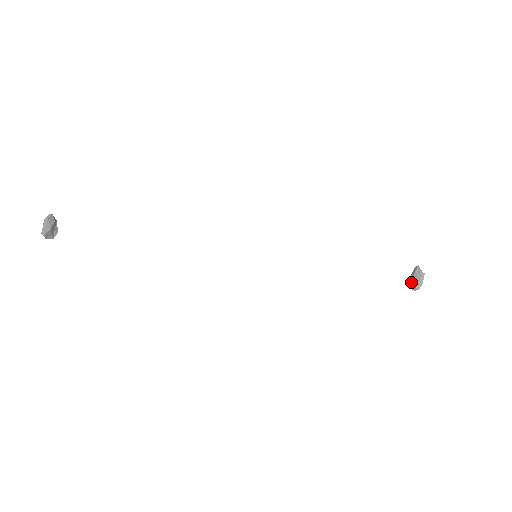
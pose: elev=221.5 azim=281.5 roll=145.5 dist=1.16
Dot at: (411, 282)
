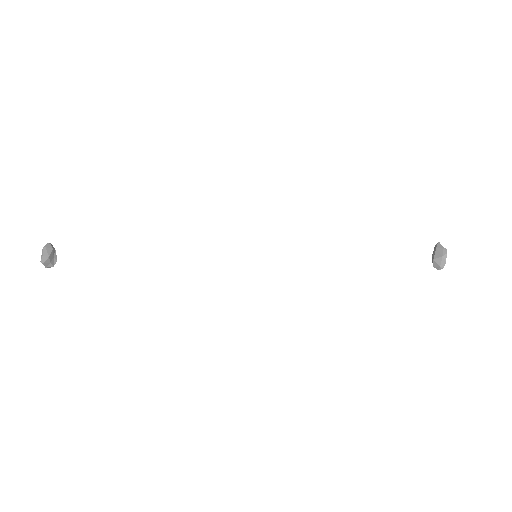
Dot at: (433, 261)
